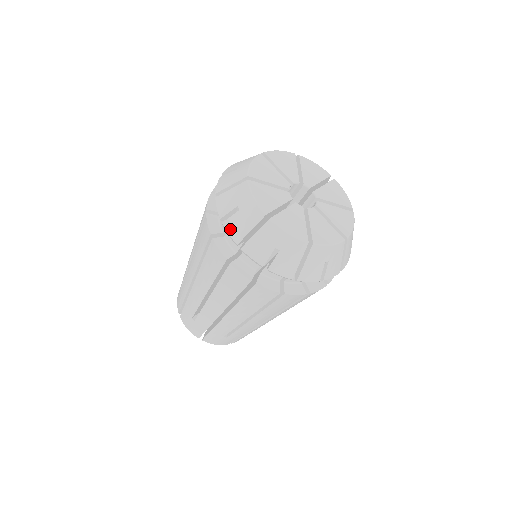
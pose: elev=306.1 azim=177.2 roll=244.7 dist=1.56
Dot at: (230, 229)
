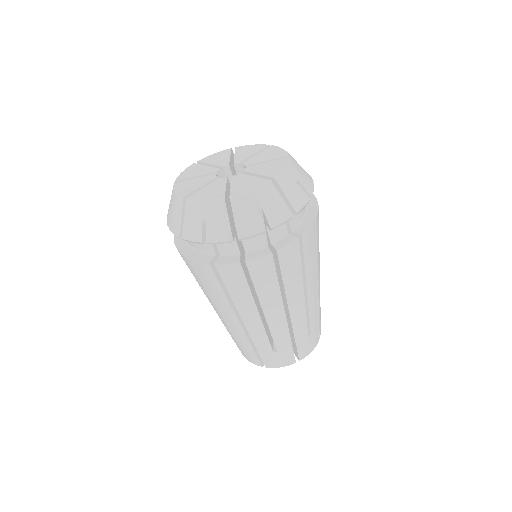
Dot at: (172, 229)
